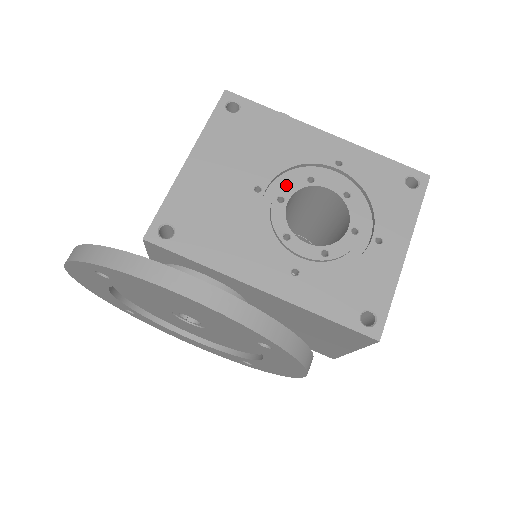
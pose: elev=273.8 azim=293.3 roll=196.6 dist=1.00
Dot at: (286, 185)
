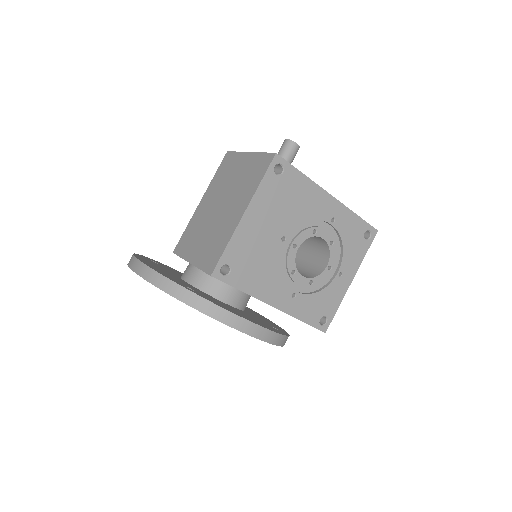
Dot at: (300, 236)
